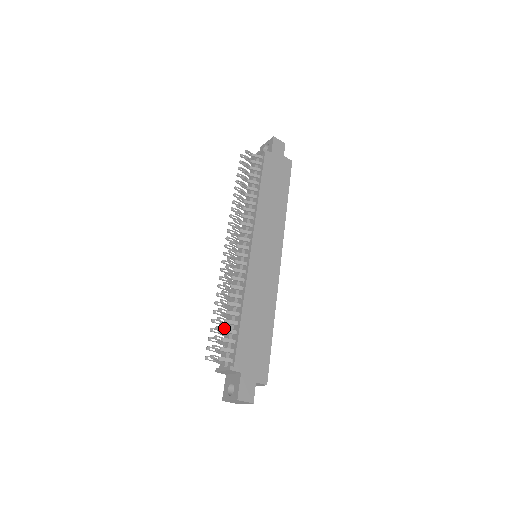
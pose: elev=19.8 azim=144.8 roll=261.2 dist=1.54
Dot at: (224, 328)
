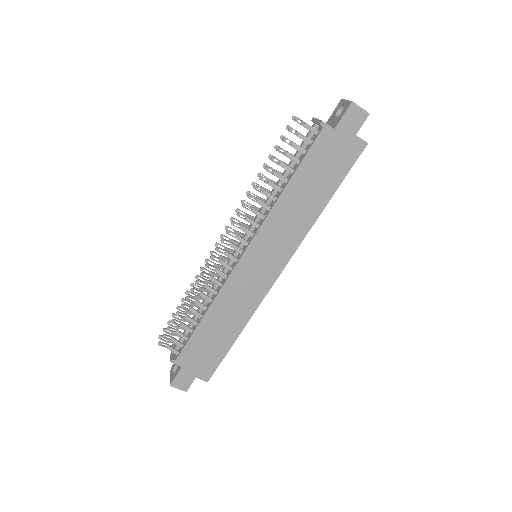
Dot at: (182, 322)
